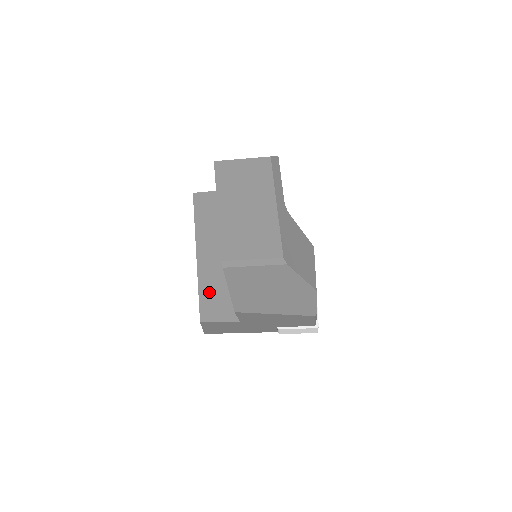
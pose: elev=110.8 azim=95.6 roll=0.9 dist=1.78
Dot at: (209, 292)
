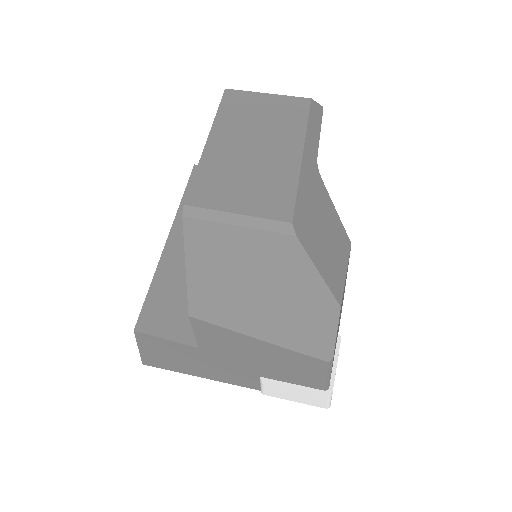
Dot at: (166, 290)
